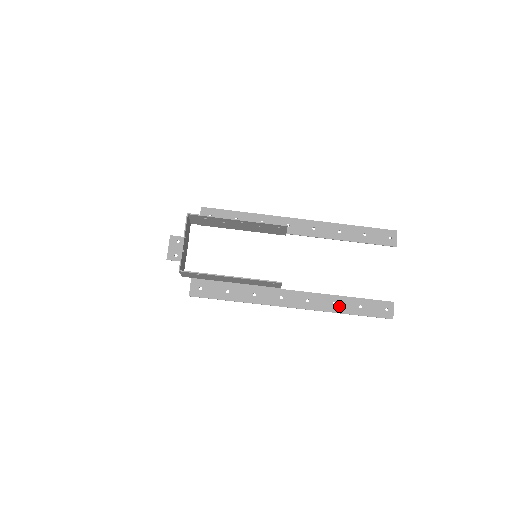
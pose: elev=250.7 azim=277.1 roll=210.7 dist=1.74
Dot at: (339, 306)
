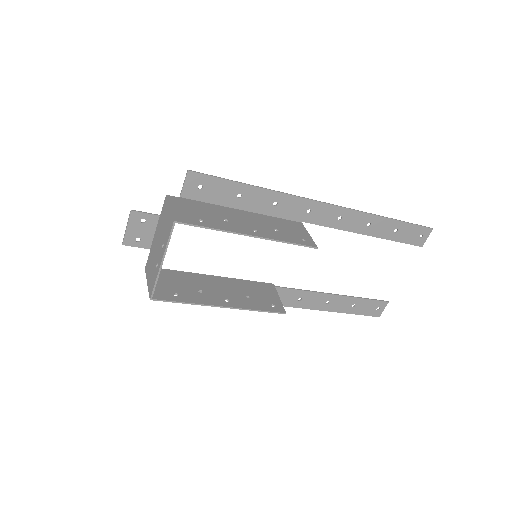
Dot at: (332, 305)
